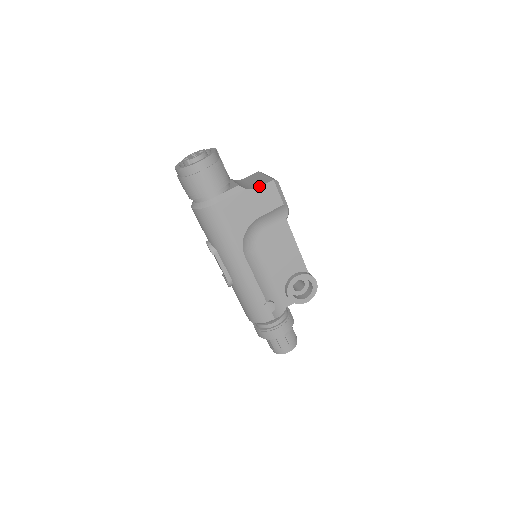
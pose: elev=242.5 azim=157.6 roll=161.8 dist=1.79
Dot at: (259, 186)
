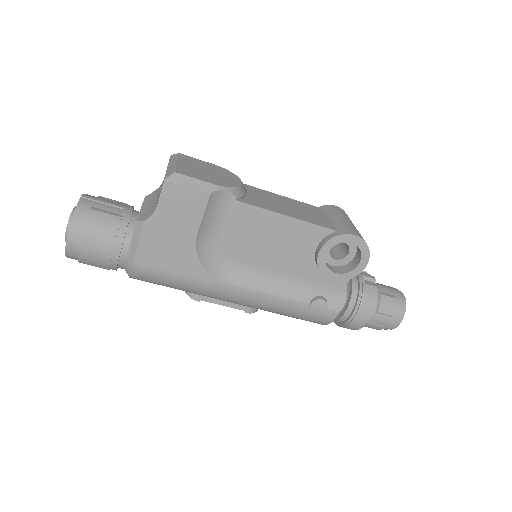
Dot at: occluded
